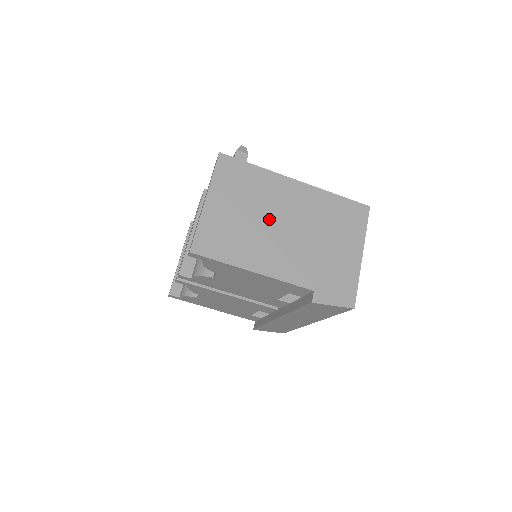
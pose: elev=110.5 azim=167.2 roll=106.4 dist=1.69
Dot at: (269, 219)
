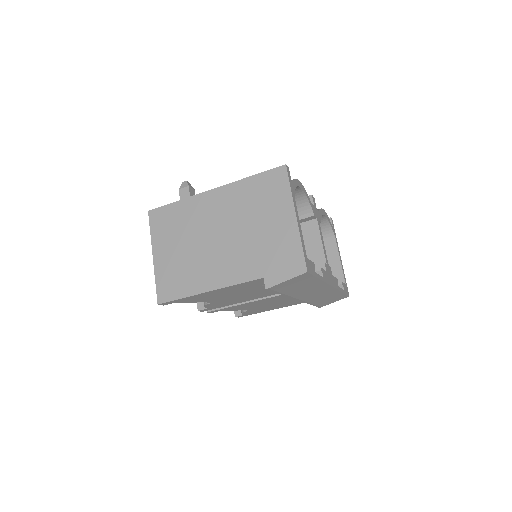
Dot at: (203, 239)
